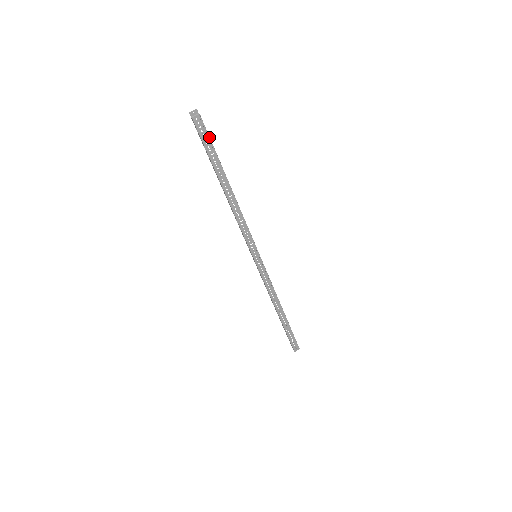
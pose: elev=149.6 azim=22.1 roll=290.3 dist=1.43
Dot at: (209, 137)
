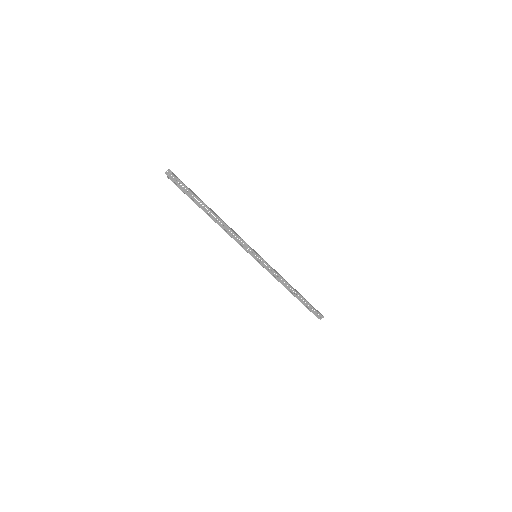
Dot at: (184, 185)
